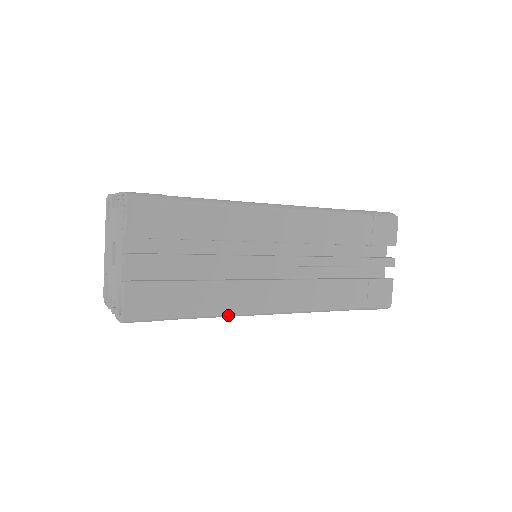
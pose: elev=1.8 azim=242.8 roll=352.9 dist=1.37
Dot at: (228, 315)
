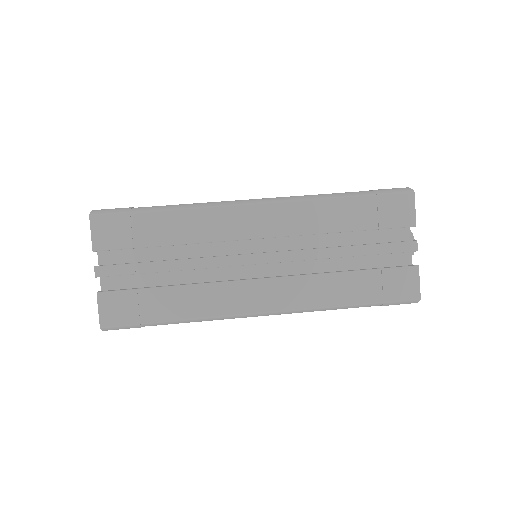
Dot at: (207, 319)
